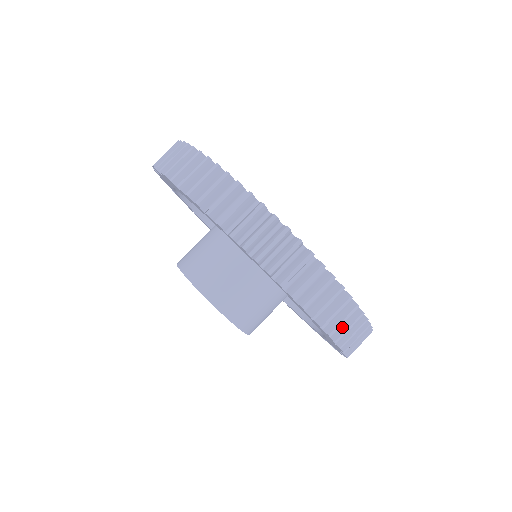
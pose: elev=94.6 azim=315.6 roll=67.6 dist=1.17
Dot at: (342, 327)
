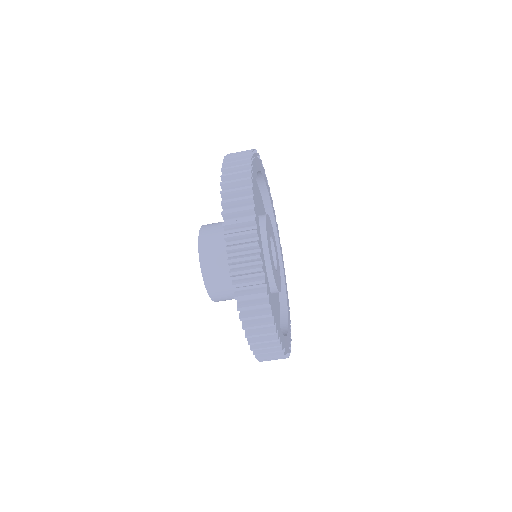
Dot at: occluded
